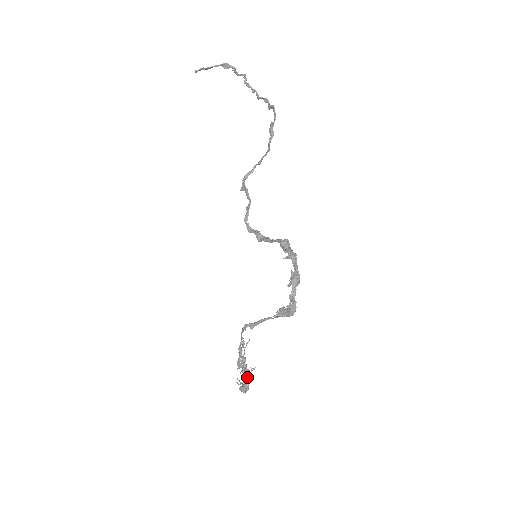
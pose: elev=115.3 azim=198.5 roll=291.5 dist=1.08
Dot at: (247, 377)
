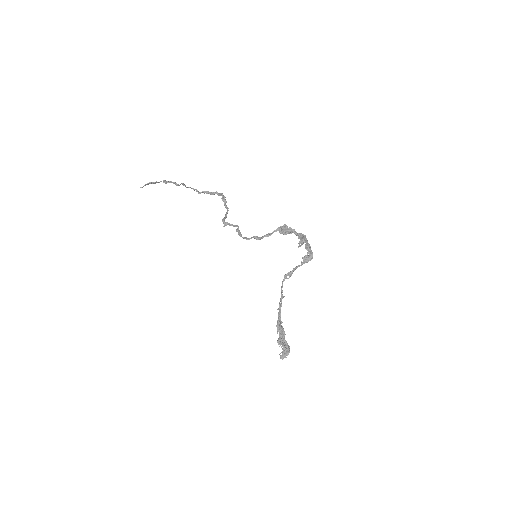
Dot at: (285, 340)
